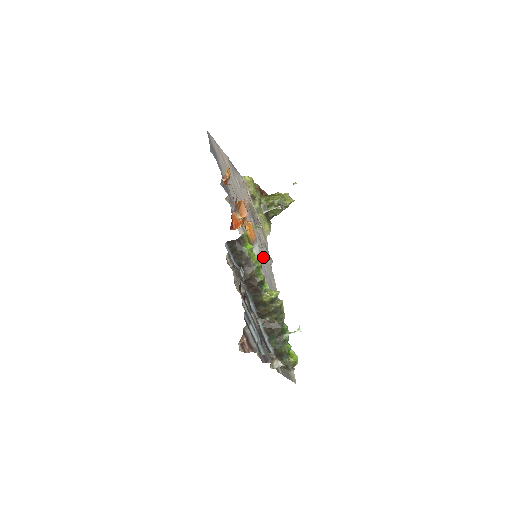
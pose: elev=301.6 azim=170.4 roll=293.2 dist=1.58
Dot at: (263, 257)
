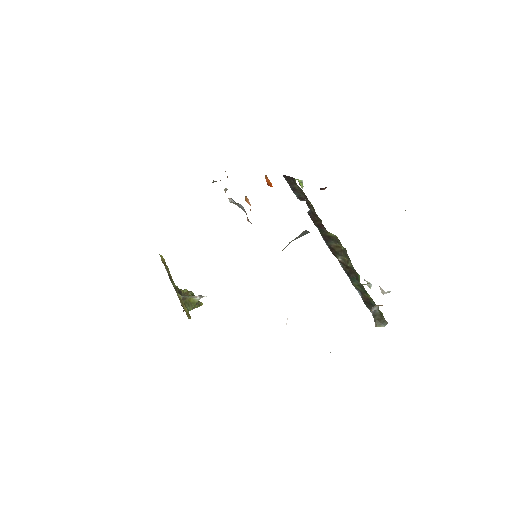
Dot at: occluded
